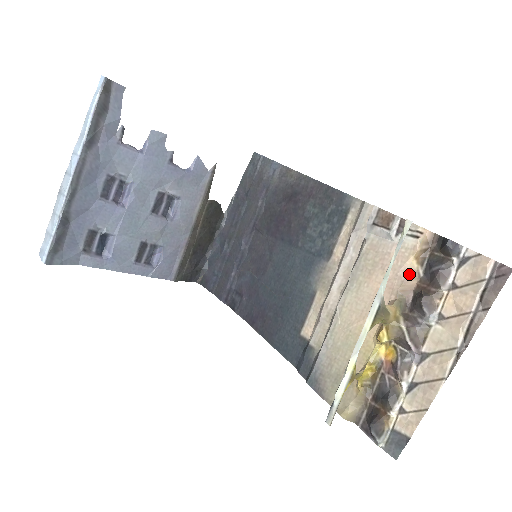
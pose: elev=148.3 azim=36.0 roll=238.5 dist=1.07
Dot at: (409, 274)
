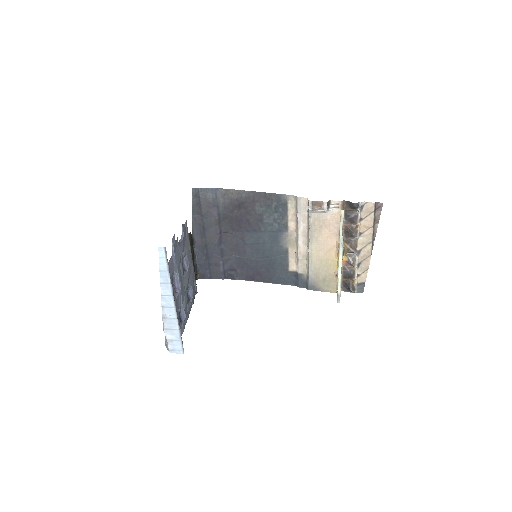
Dot at: occluded
